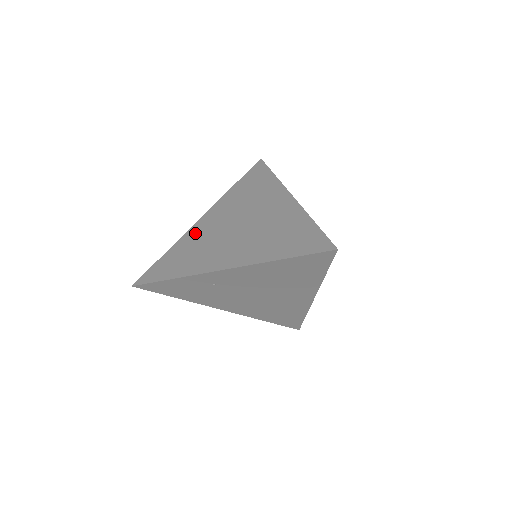
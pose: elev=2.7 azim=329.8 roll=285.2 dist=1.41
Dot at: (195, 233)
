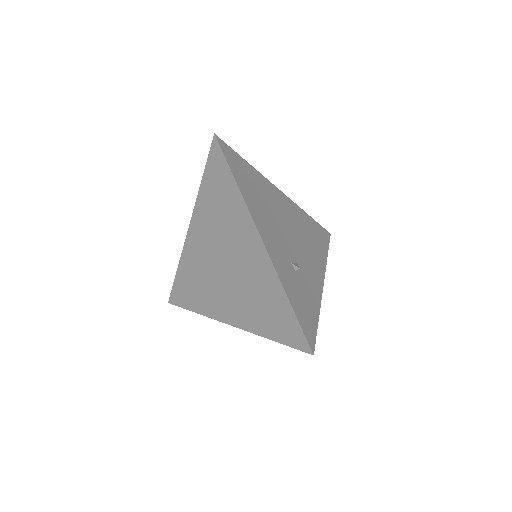
Dot at: (191, 255)
